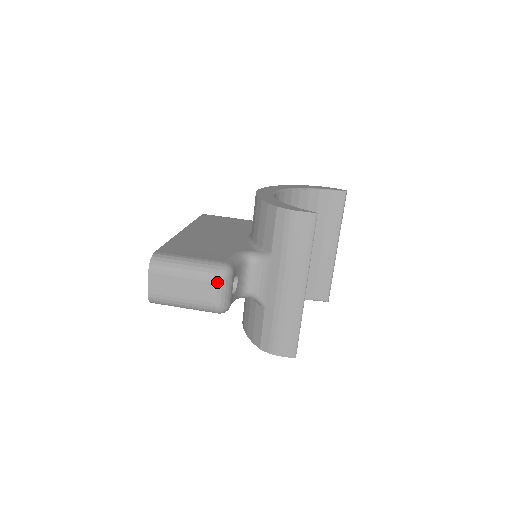
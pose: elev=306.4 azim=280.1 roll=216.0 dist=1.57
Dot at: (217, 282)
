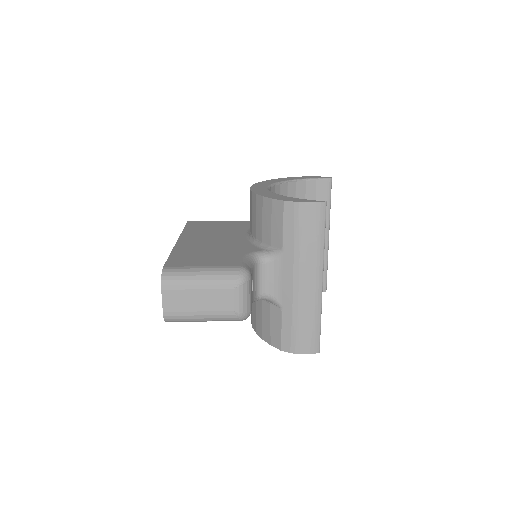
Dot at: (237, 288)
